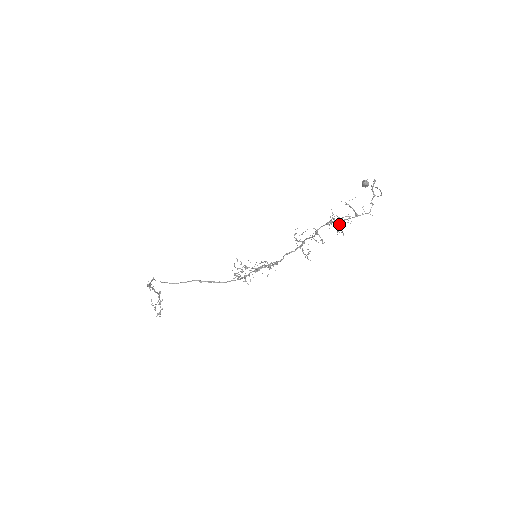
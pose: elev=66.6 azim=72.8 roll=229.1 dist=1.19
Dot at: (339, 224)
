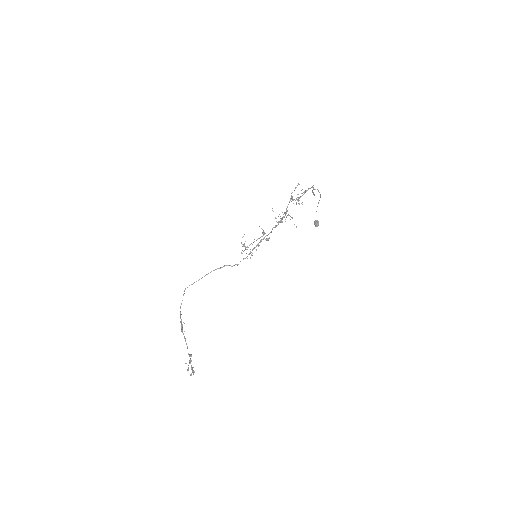
Dot at: (298, 198)
